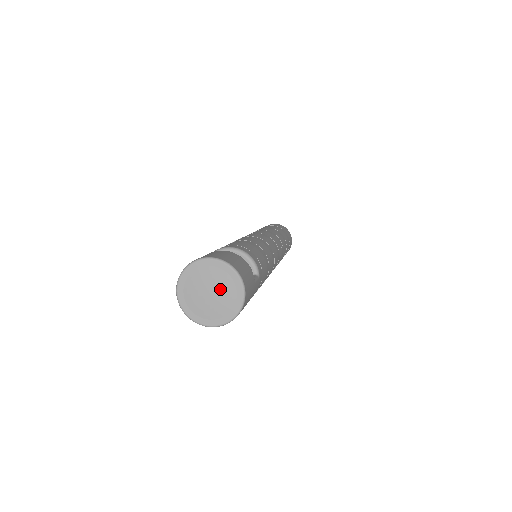
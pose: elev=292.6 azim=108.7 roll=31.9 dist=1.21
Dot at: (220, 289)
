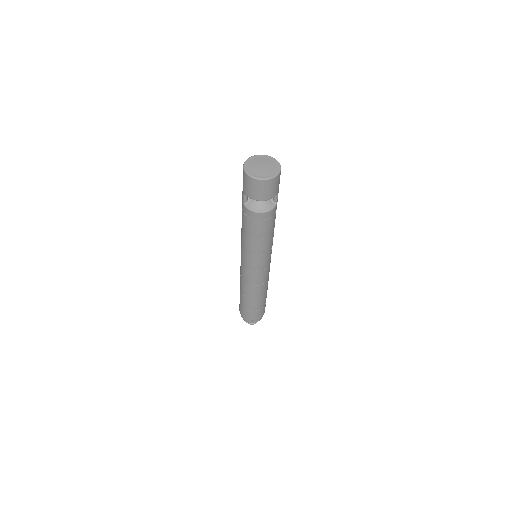
Dot at: (267, 163)
